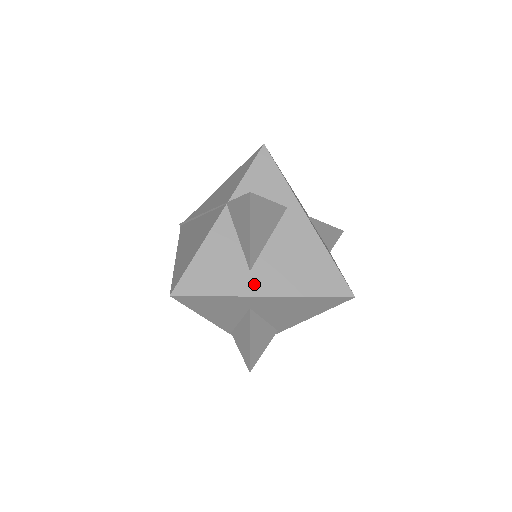
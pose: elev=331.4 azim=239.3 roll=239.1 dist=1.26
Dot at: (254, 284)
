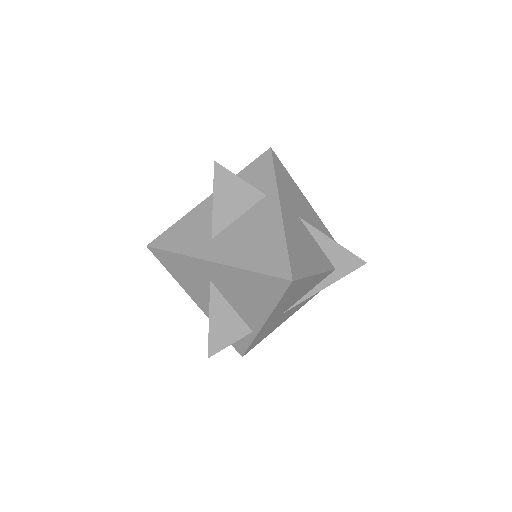
Dot at: (209, 250)
